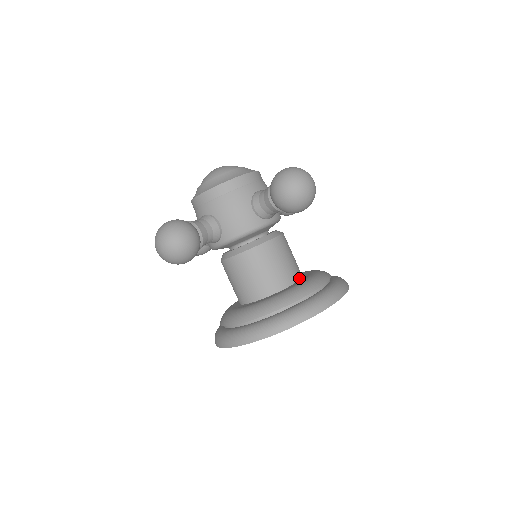
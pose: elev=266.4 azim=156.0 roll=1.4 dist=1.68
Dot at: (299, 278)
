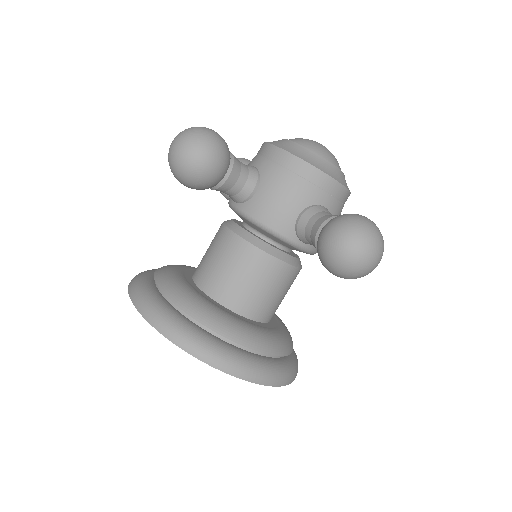
Dot at: (263, 320)
